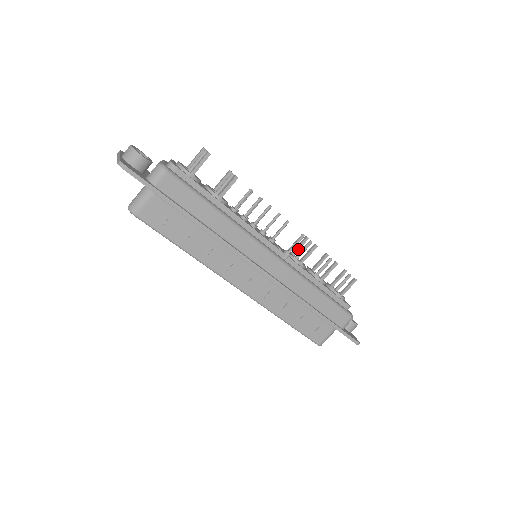
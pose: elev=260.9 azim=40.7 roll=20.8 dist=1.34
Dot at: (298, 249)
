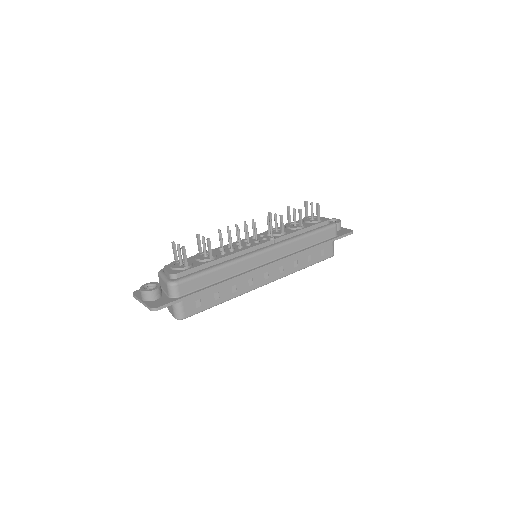
Dot at: occluded
